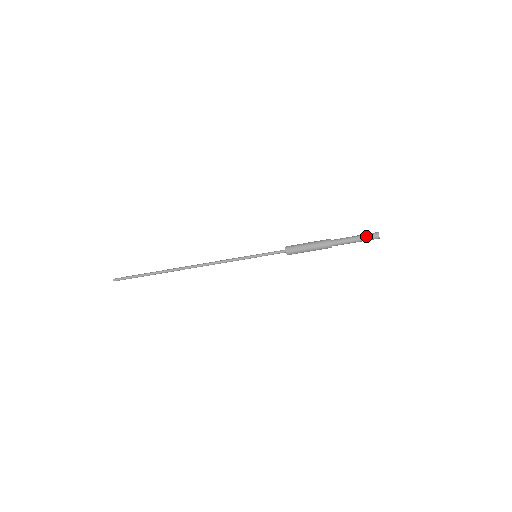
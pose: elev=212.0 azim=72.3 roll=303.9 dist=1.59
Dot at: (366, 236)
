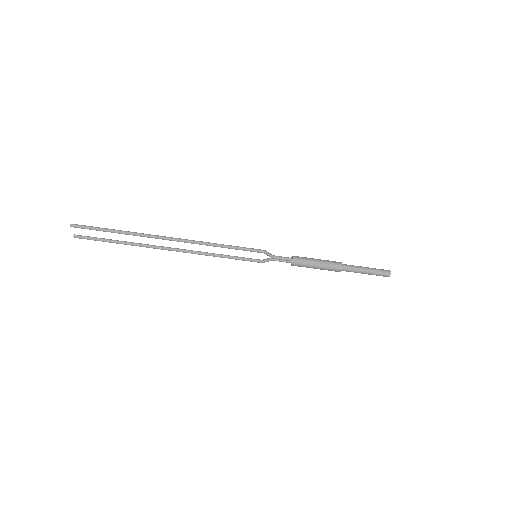
Dot at: (378, 269)
